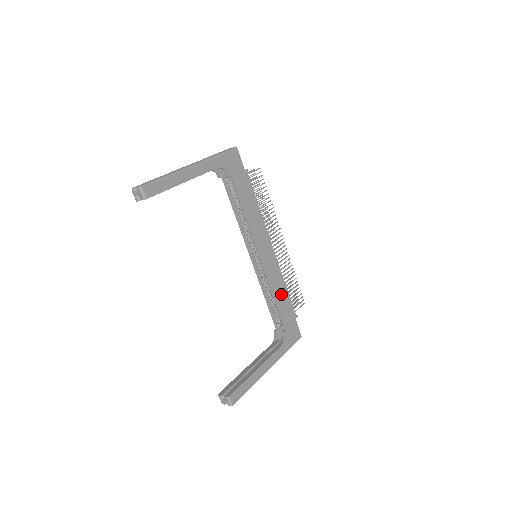
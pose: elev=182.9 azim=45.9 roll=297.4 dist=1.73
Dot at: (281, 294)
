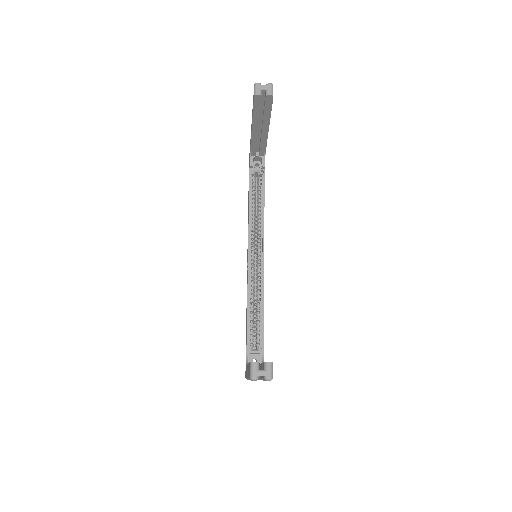
Dot at: occluded
